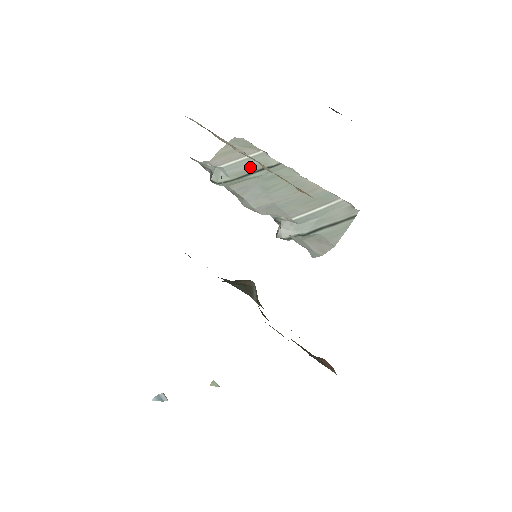
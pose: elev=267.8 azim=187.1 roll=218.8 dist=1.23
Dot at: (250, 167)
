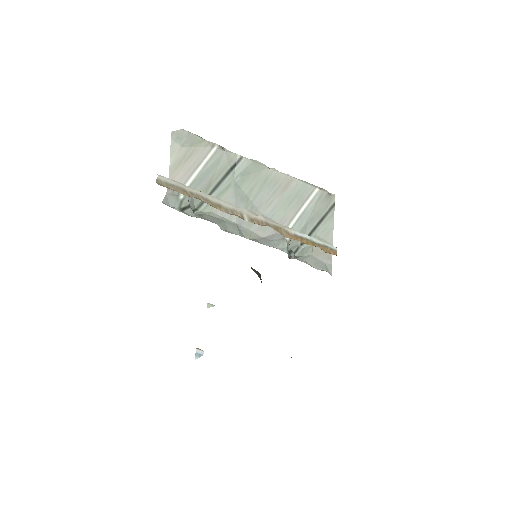
Dot at: (215, 174)
